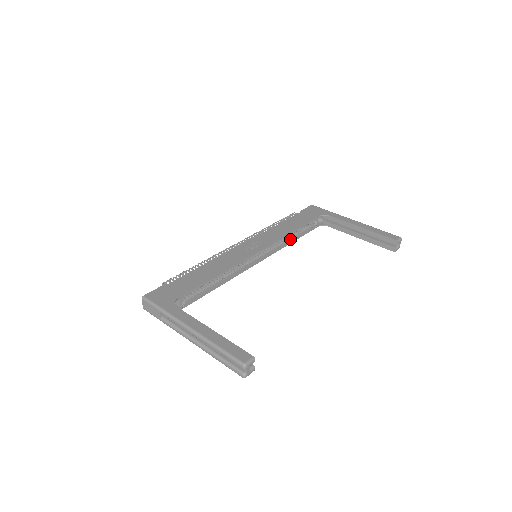
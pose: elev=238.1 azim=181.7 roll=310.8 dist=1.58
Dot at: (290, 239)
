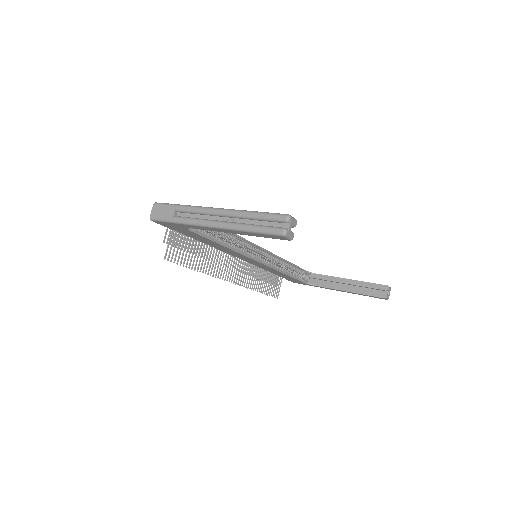
Dot at: (283, 271)
